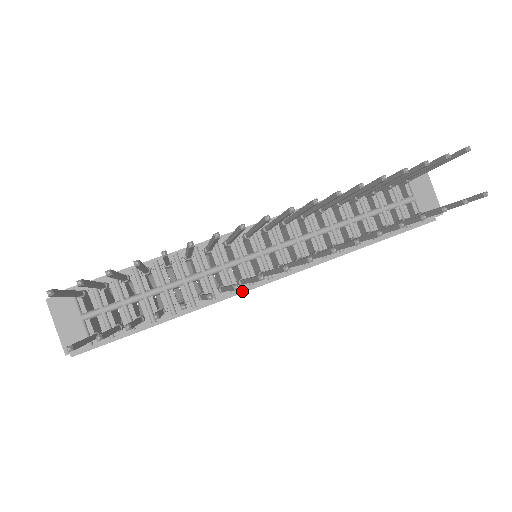
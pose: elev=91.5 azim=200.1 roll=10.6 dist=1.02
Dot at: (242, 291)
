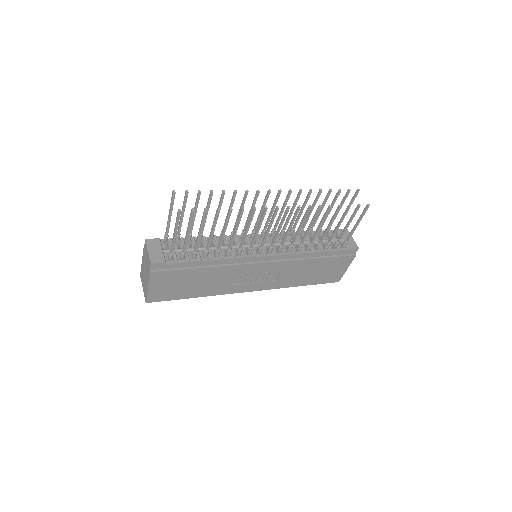
Dot at: (249, 263)
